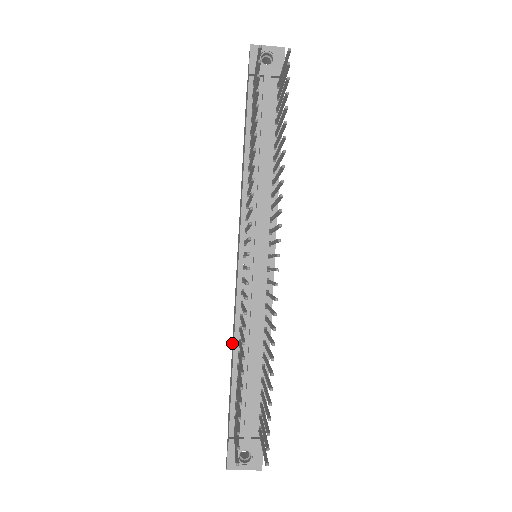
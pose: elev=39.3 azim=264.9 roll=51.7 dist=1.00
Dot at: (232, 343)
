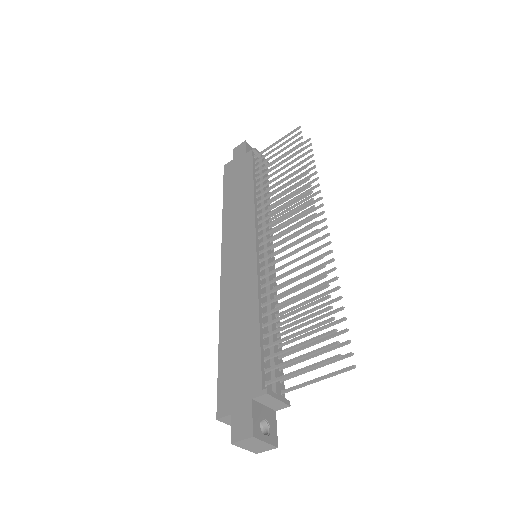
Dot at: (222, 329)
